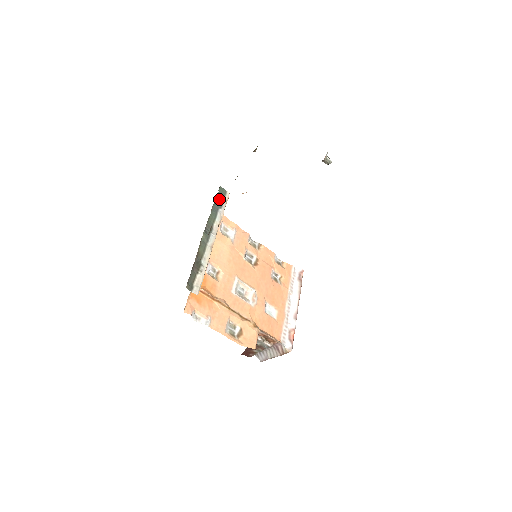
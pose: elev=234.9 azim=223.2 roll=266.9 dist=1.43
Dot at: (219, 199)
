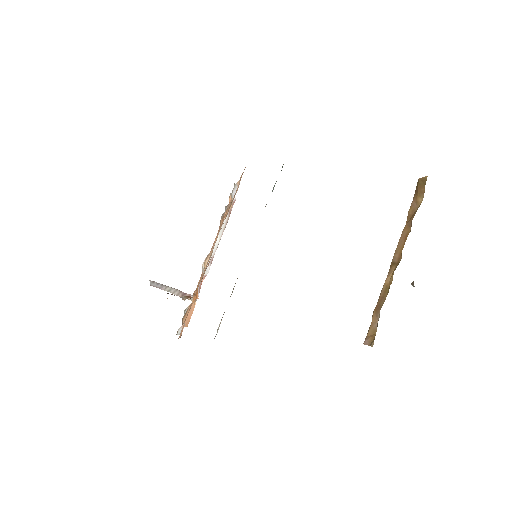
Dot at: occluded
